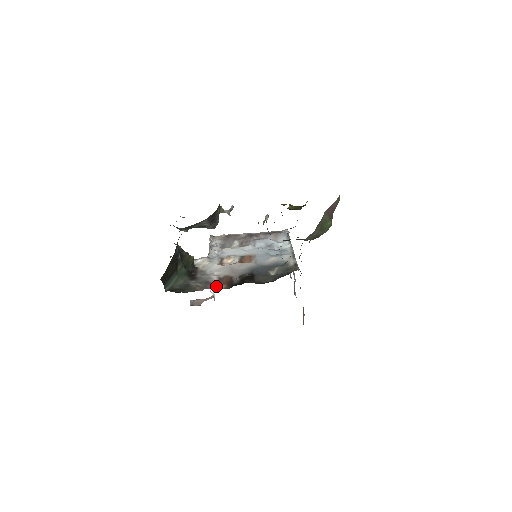
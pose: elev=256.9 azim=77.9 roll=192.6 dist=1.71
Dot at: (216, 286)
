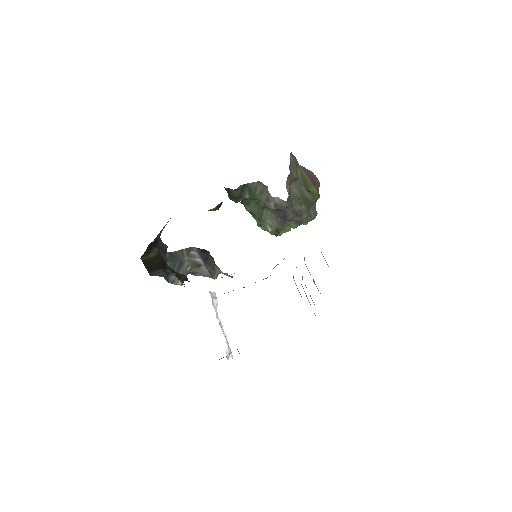
Dot at: occluded
